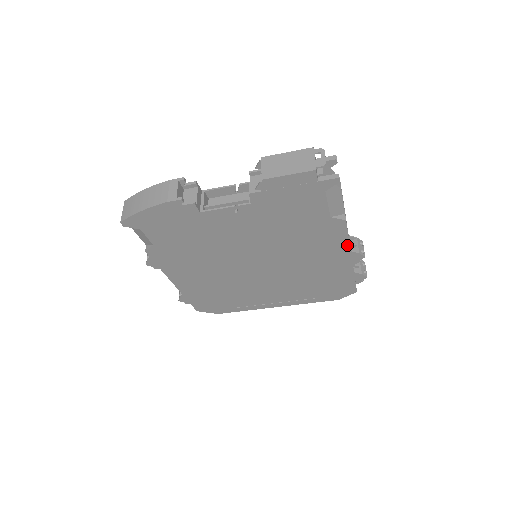
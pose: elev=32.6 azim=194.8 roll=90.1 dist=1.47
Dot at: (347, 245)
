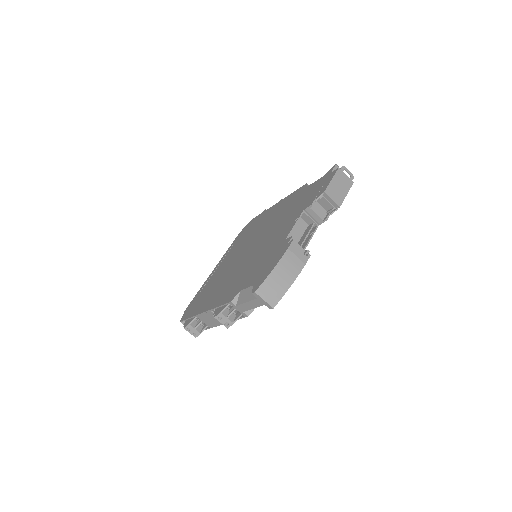
Dot at: occluded
